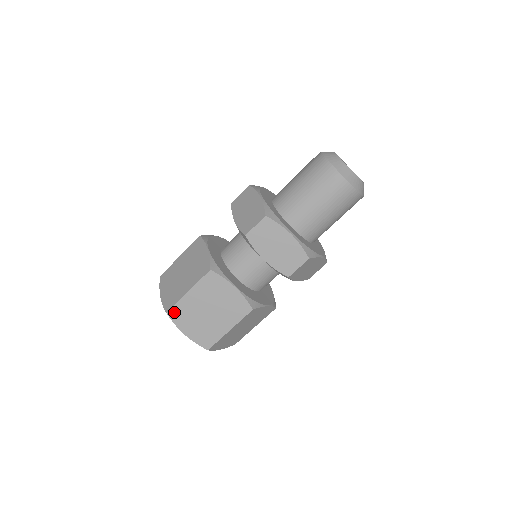
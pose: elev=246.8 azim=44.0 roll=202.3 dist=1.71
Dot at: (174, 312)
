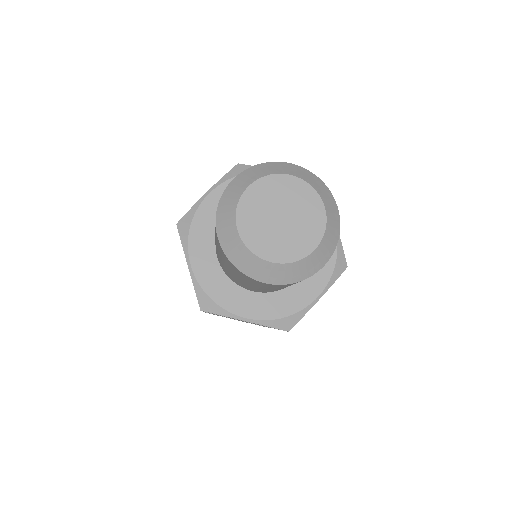
Dot at: occluded
